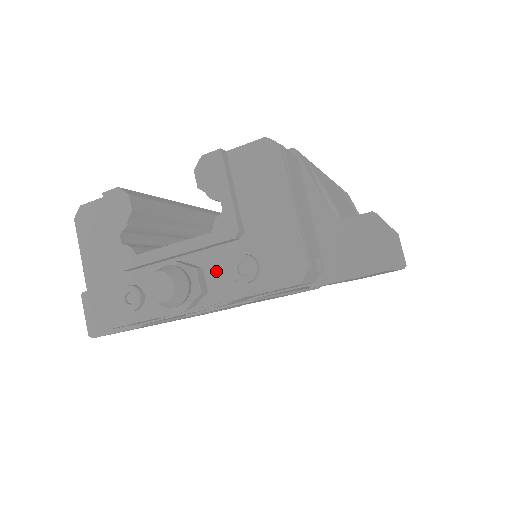
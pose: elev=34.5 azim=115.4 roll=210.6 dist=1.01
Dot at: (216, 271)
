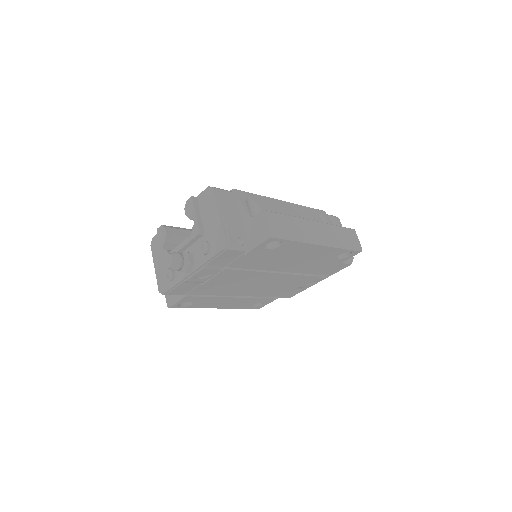
Dot at: (197, 253)
